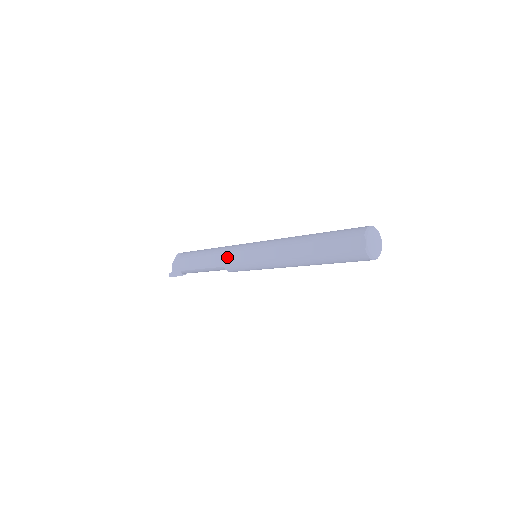
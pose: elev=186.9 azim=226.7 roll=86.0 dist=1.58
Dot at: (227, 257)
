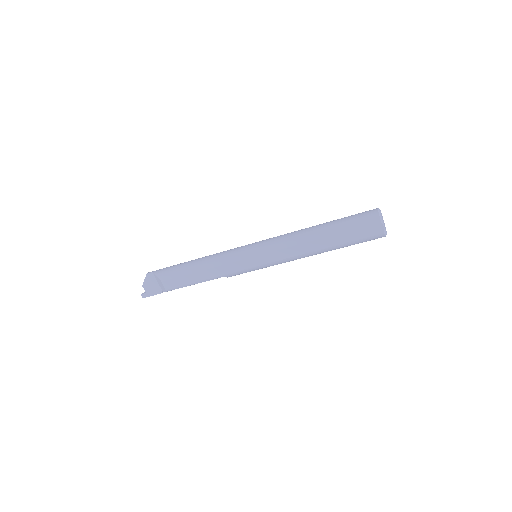
Dot at: (228, 268)
